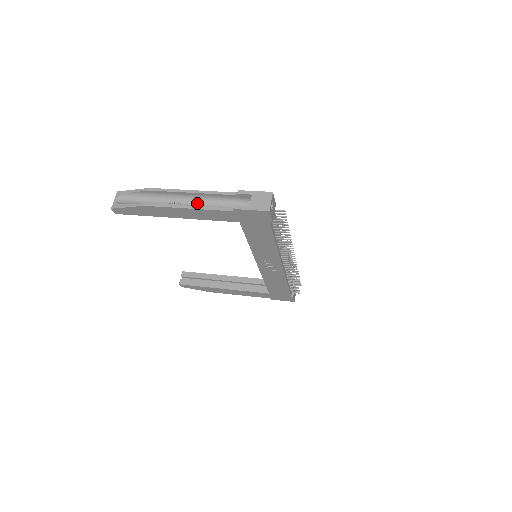
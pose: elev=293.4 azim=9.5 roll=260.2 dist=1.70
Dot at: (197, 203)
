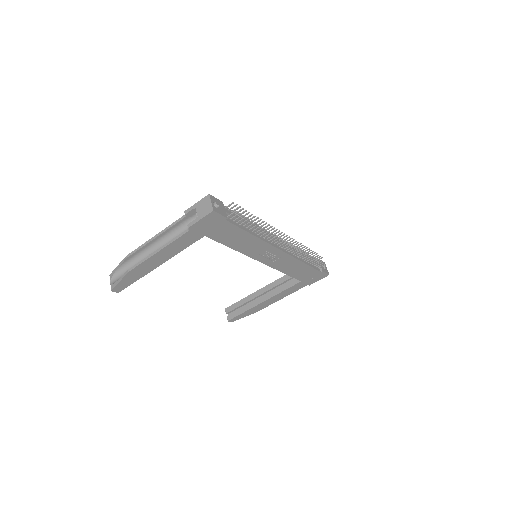
Dot at: (165, 243)
